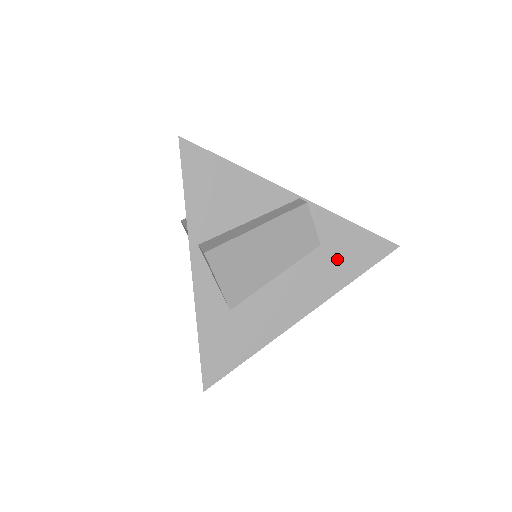
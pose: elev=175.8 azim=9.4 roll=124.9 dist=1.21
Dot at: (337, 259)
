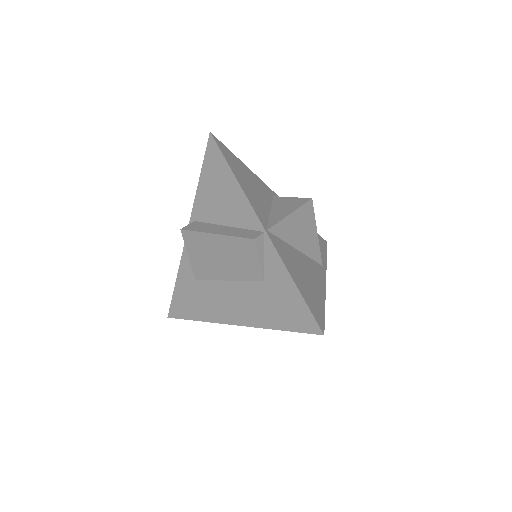
Dot at: (270, 302)
